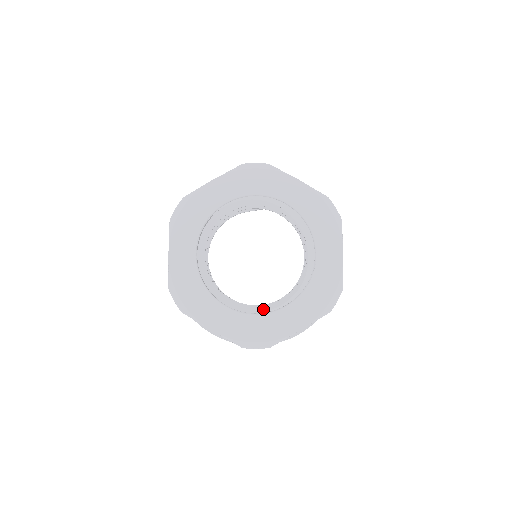
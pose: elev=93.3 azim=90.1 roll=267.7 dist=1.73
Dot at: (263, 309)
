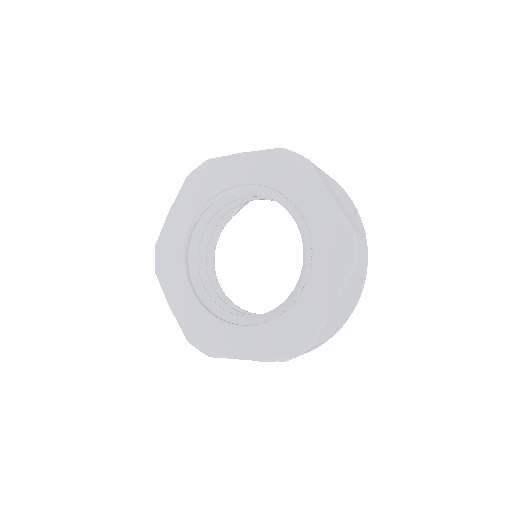
Dot at: (283, 307)
